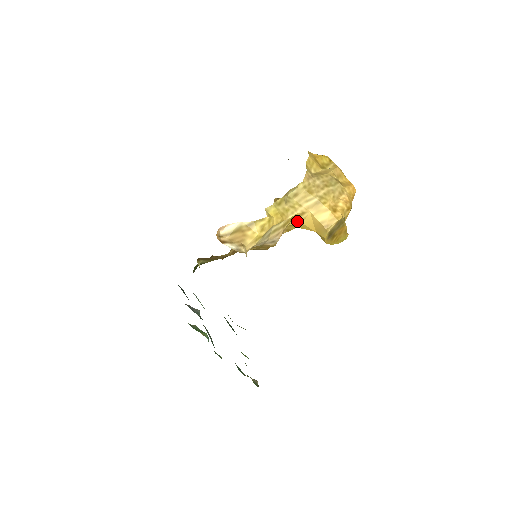
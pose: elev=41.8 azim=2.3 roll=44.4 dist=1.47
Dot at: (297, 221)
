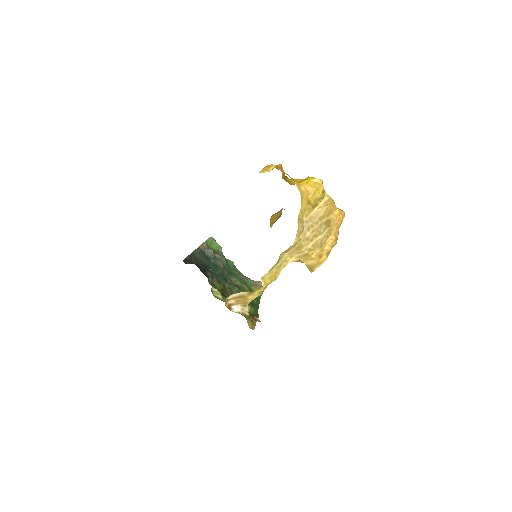
Dot at: occluded
